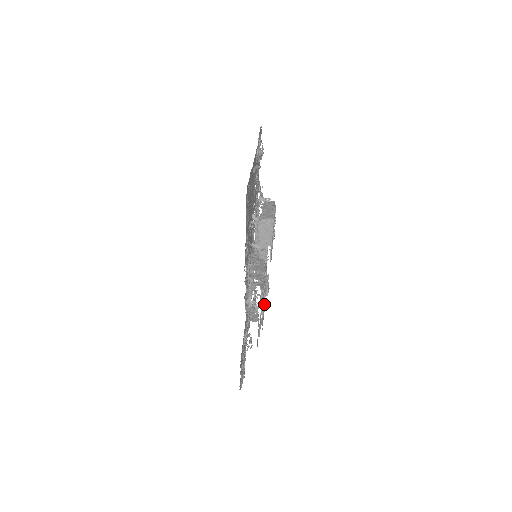
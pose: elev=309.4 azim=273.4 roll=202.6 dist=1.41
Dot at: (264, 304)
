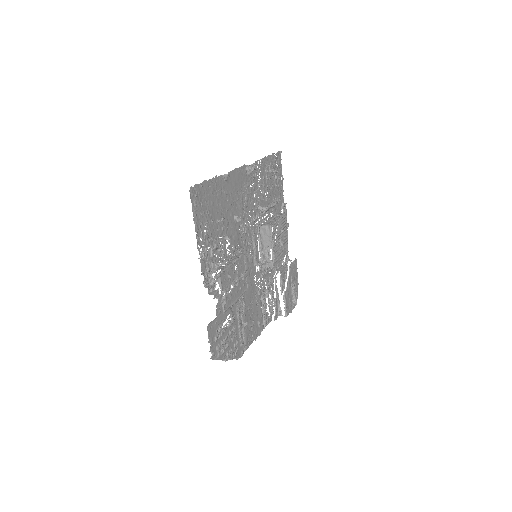
Dot at: (233, 287)
